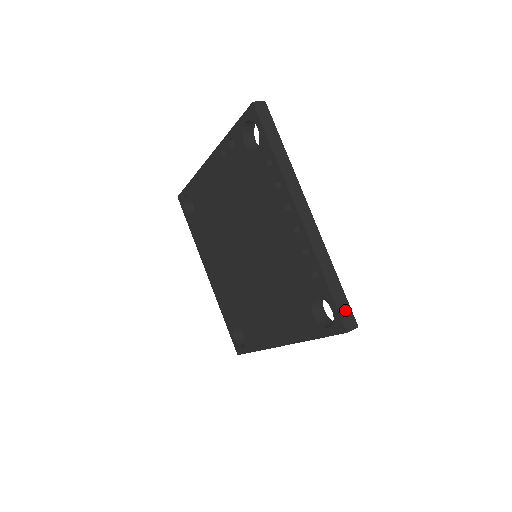
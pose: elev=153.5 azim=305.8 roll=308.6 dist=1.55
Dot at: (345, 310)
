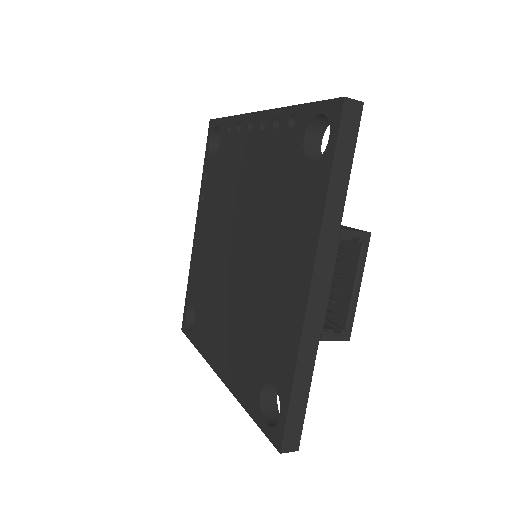
Dot at: occluded
